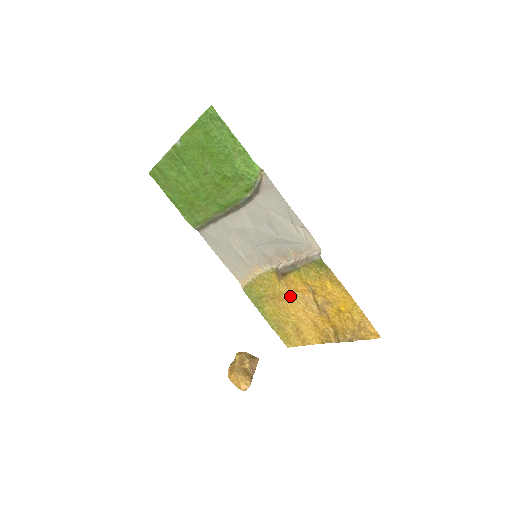
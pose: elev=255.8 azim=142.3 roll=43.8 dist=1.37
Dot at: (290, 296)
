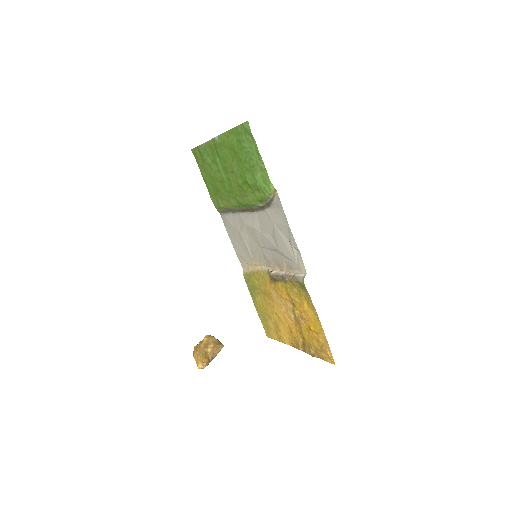
Dot at: (276, 299)
